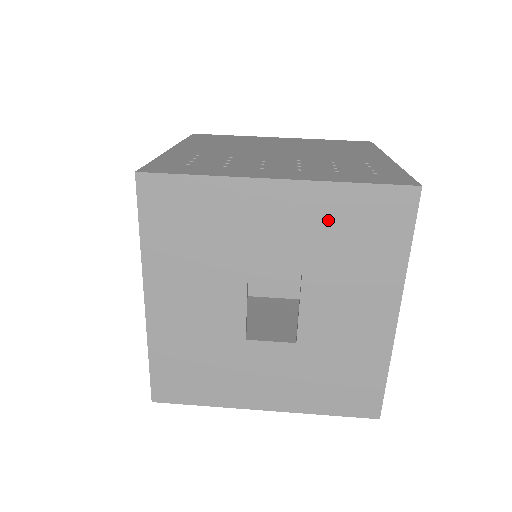
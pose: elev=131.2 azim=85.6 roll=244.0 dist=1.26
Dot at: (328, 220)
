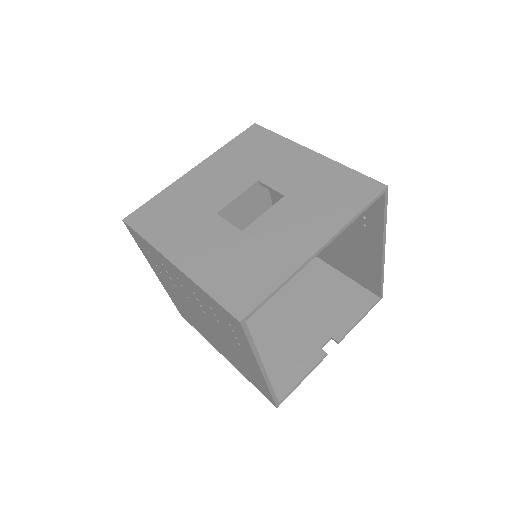
Dot at: (323, 178)
